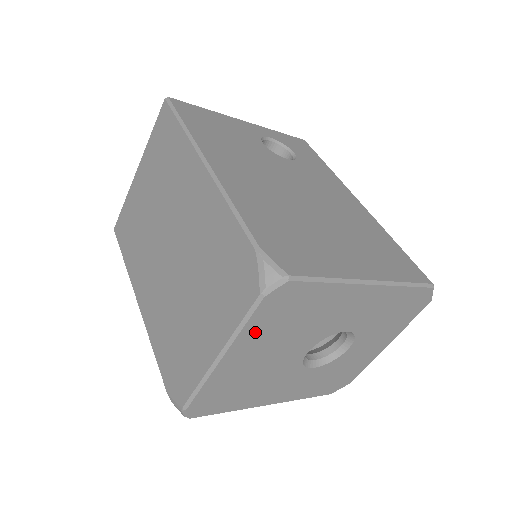
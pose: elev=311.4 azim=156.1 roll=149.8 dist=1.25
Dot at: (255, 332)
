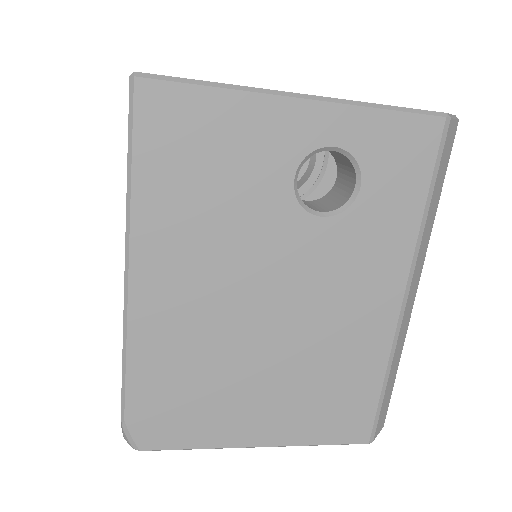
Dot at: occluded
